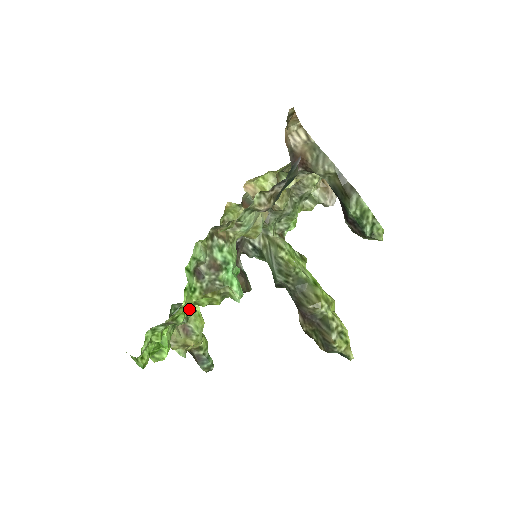
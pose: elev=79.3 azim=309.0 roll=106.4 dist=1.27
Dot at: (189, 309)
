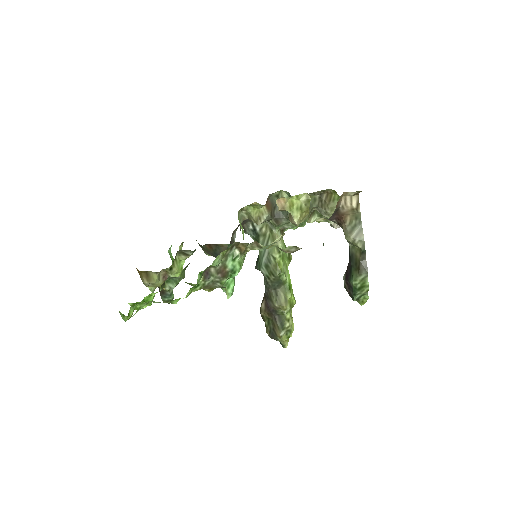
Dot at: occluded
